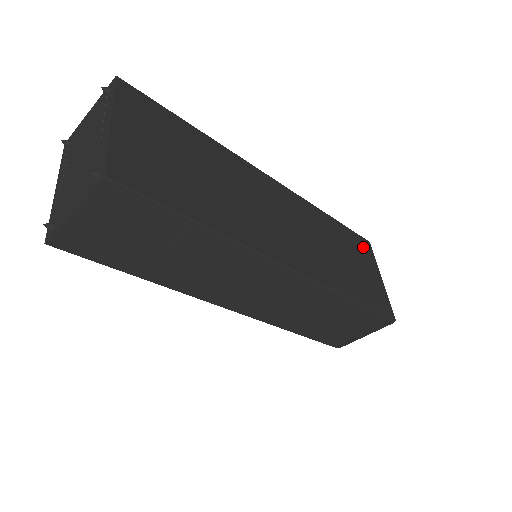
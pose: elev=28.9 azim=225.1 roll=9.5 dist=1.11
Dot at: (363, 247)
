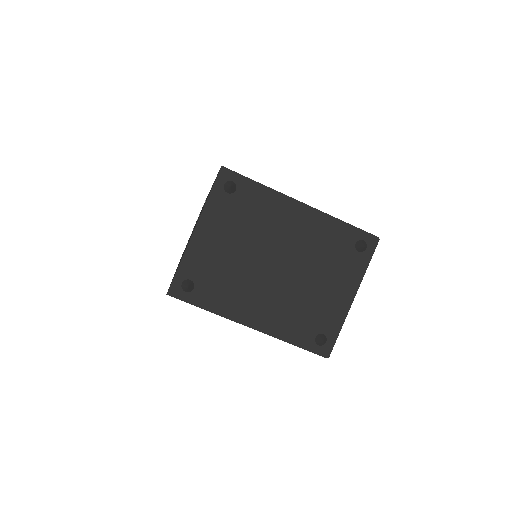
Dot at: occluded
